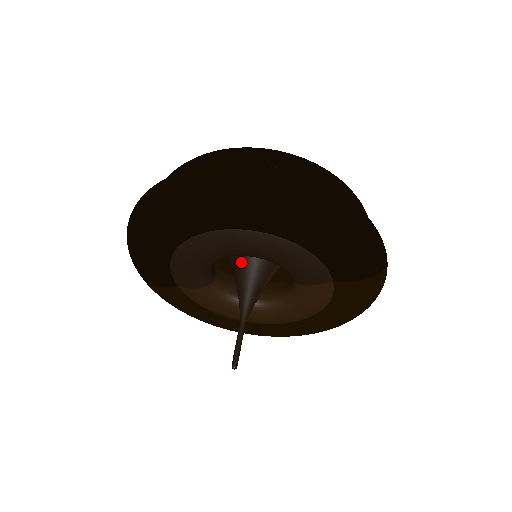
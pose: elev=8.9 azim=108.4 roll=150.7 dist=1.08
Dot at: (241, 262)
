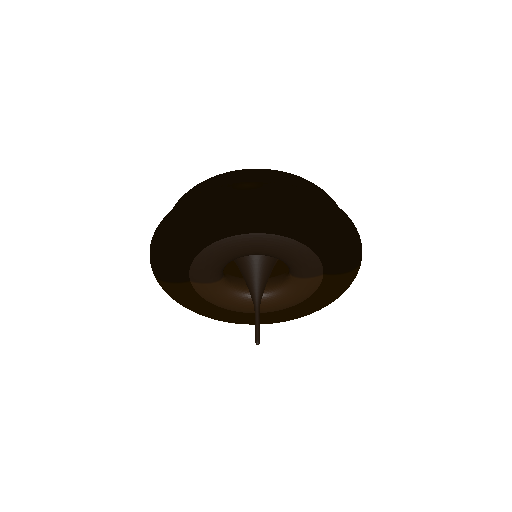
Dot at: (250, 260)
